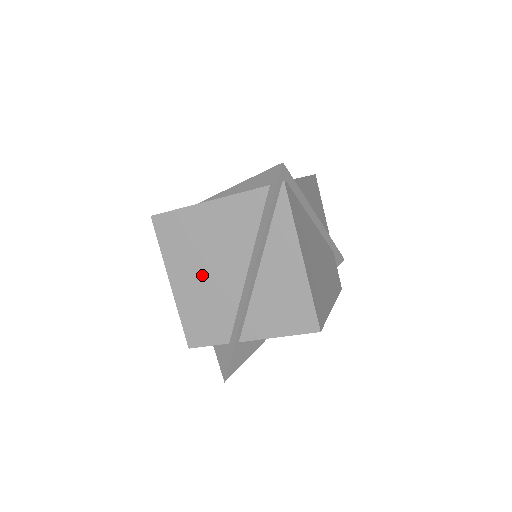
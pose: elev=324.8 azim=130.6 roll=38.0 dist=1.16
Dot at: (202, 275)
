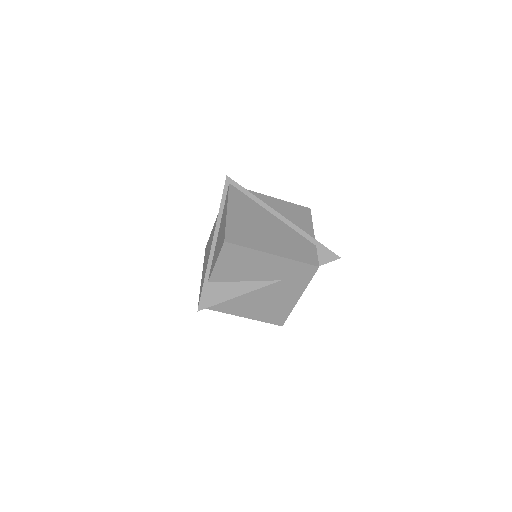
Dot at: (208, 258)
